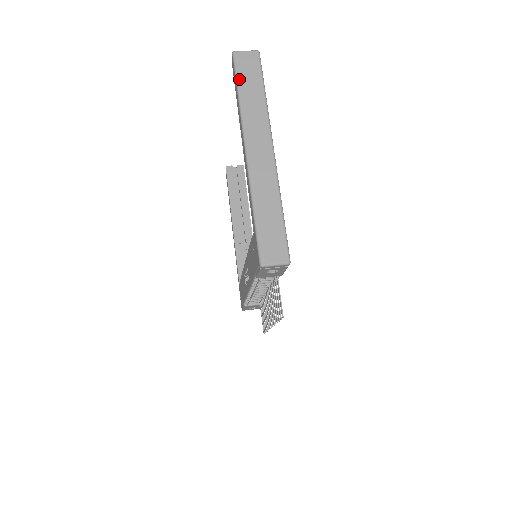
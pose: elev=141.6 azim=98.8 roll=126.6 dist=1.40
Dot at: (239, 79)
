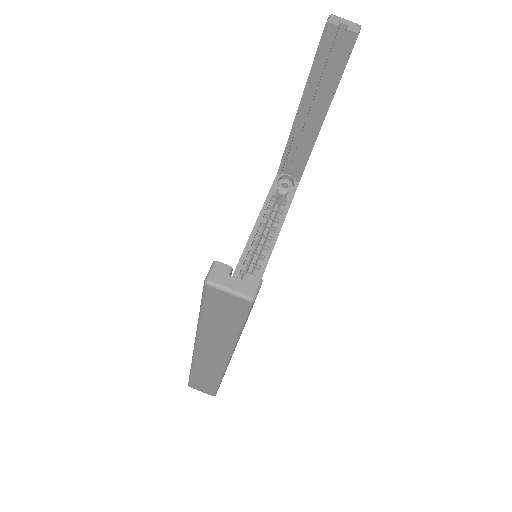
Dot at: (204, 310)
